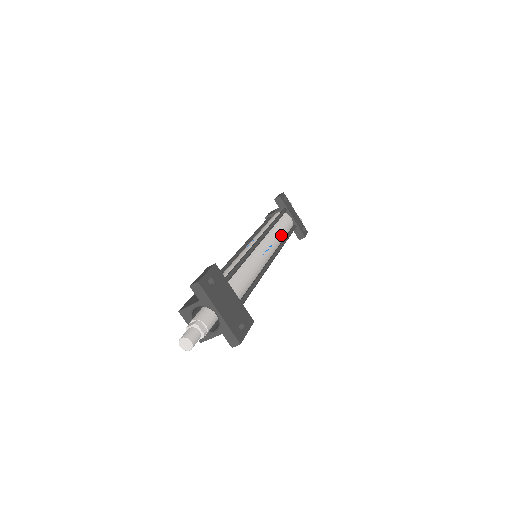
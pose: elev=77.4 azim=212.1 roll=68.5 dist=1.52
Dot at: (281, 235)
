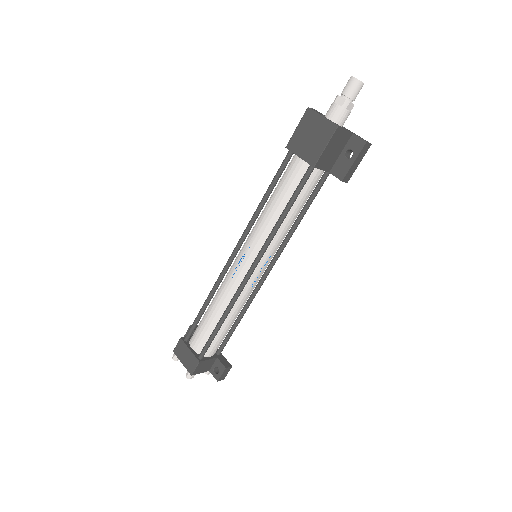
Dot at: occluded
